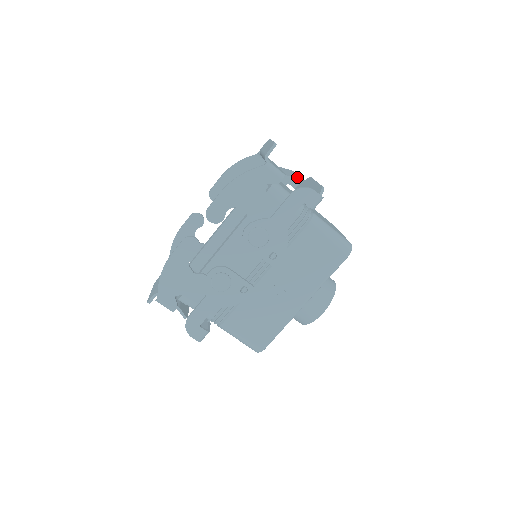
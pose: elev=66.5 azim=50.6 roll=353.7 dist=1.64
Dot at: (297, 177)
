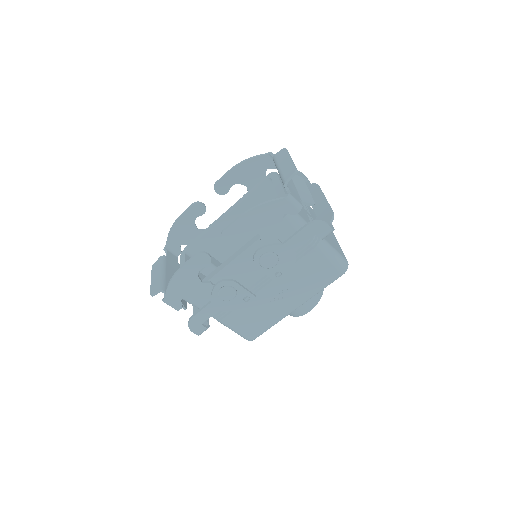
Dot at: (311, 202)
